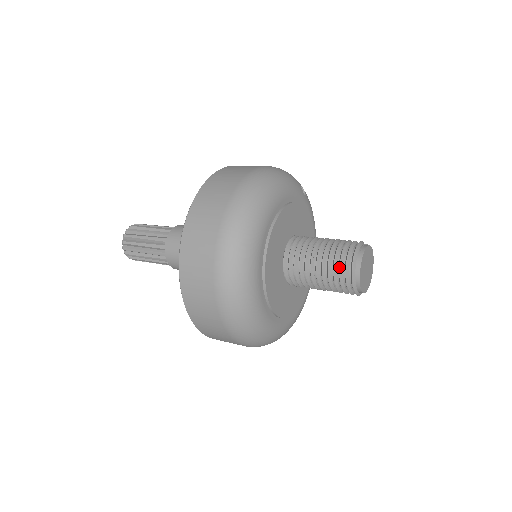
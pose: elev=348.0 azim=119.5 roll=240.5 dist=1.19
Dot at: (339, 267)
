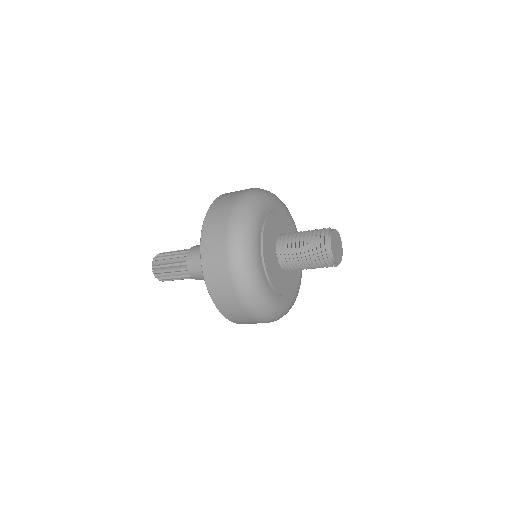
Dot at: (316, 239)
